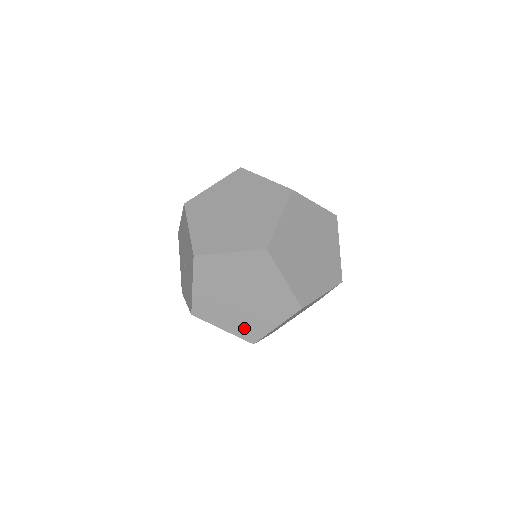
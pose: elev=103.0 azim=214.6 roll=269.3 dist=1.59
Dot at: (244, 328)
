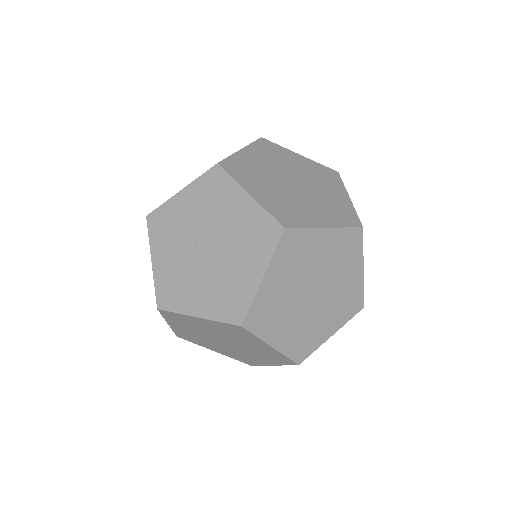
Dot at: (188, 336)
